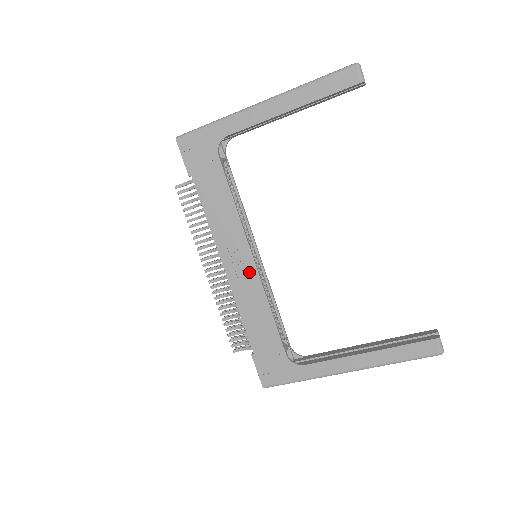
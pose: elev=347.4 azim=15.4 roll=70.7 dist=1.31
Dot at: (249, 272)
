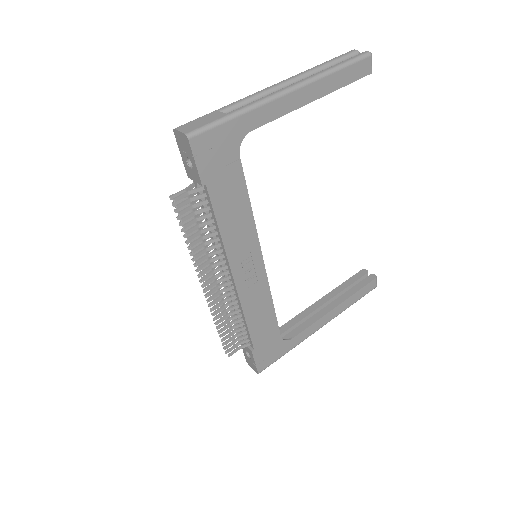
Dot at: (258, 276)
